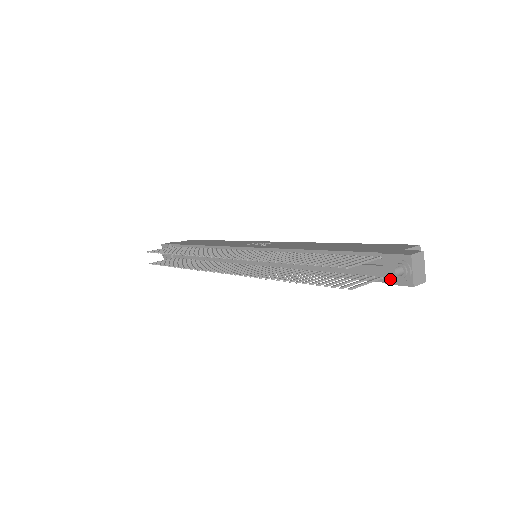
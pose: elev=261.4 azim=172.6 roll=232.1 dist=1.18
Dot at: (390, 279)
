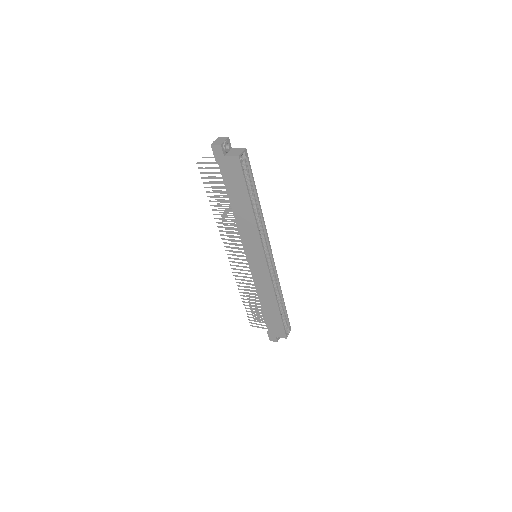
Dot at: (216, 156)
